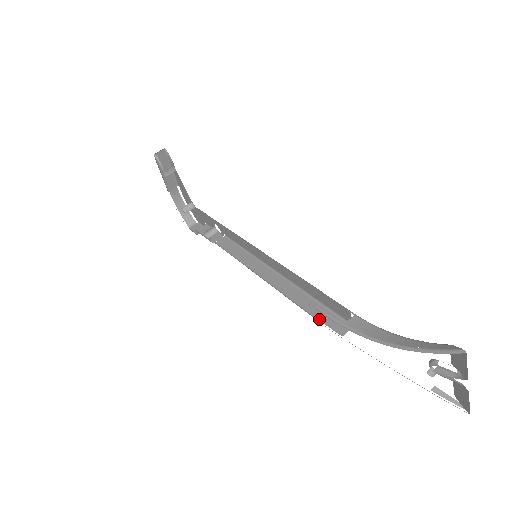
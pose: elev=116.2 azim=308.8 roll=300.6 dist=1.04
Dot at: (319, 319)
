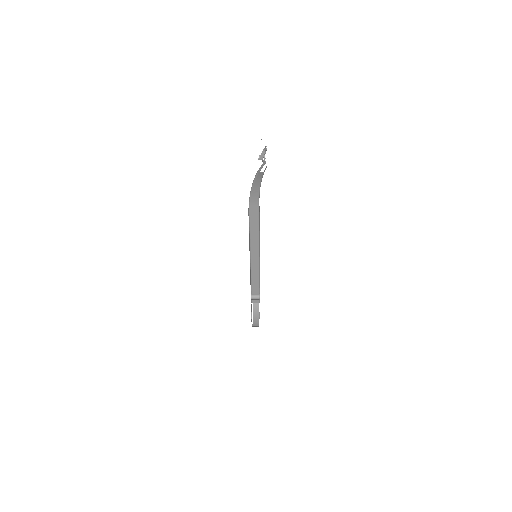
Dot at: occluded
